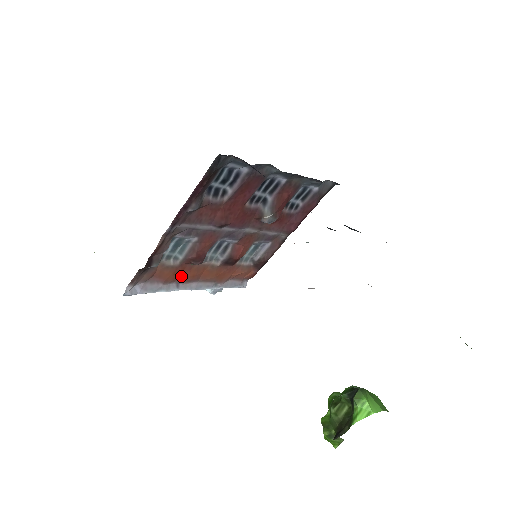
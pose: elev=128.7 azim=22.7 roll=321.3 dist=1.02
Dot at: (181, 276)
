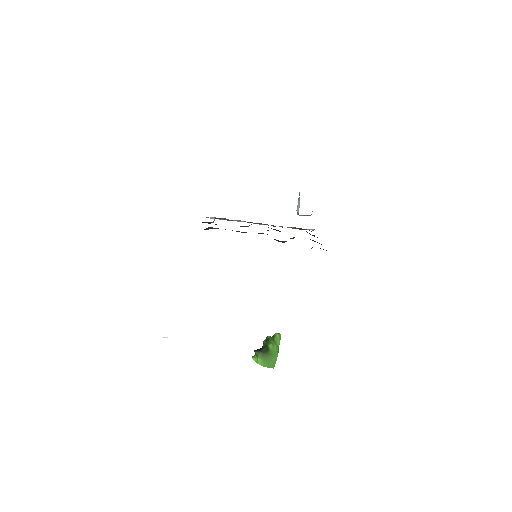
Dot at: occluded
